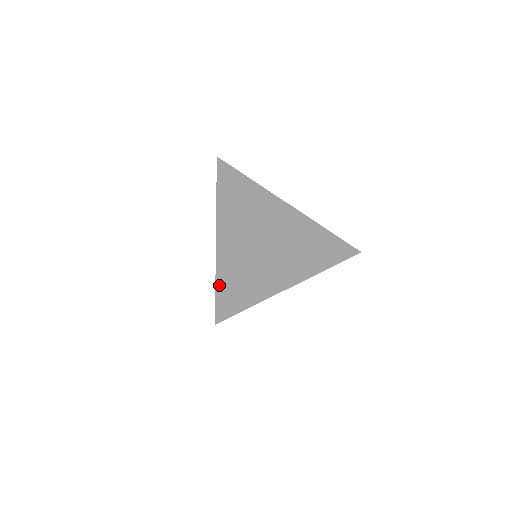
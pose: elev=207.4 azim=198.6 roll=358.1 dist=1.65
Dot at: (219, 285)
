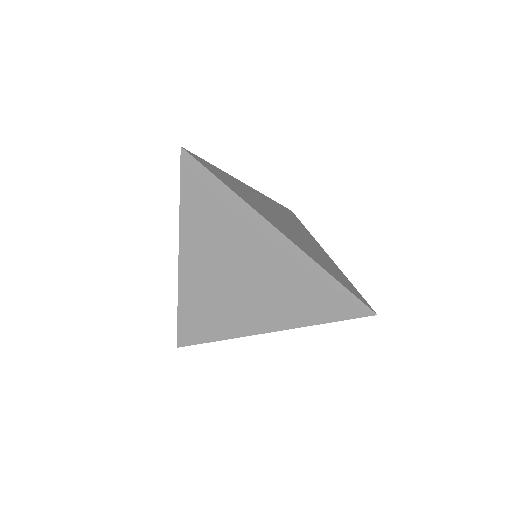
Dot at: (214, 167)
